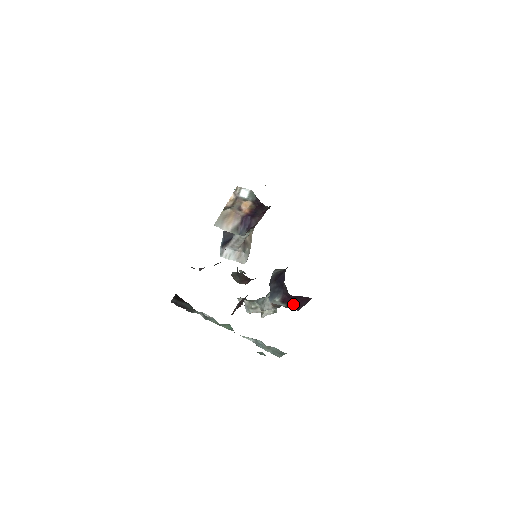
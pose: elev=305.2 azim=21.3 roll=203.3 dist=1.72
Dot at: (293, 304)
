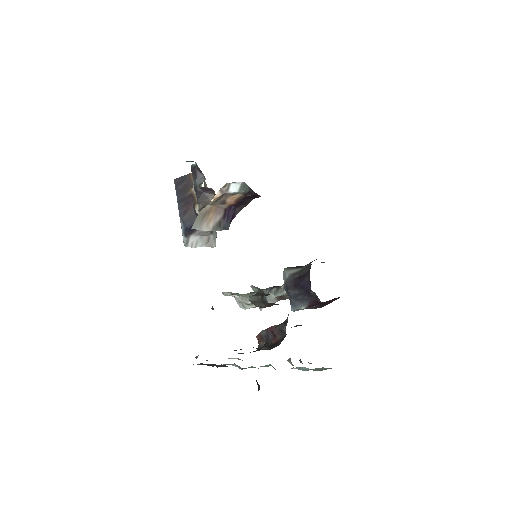
Dot at: (318, 305)
